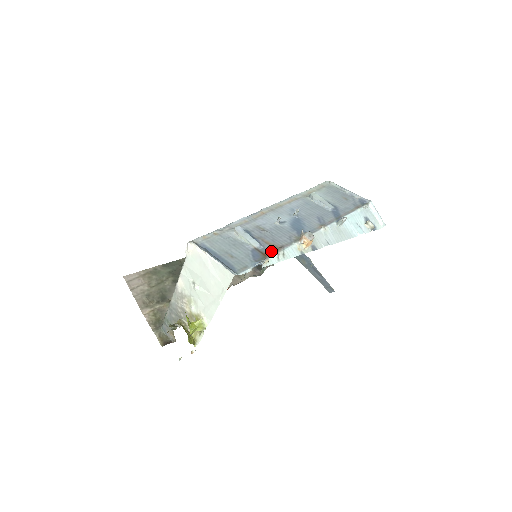
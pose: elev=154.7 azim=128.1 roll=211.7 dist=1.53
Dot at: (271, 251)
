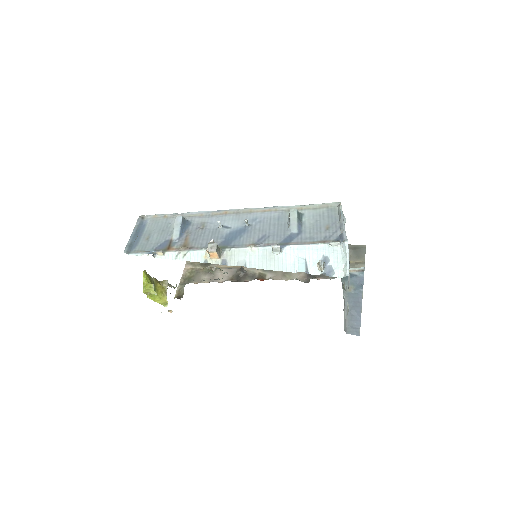
Dot at: (177, 247)
